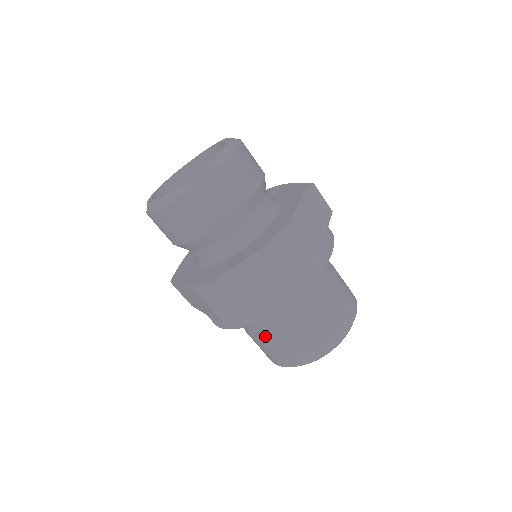
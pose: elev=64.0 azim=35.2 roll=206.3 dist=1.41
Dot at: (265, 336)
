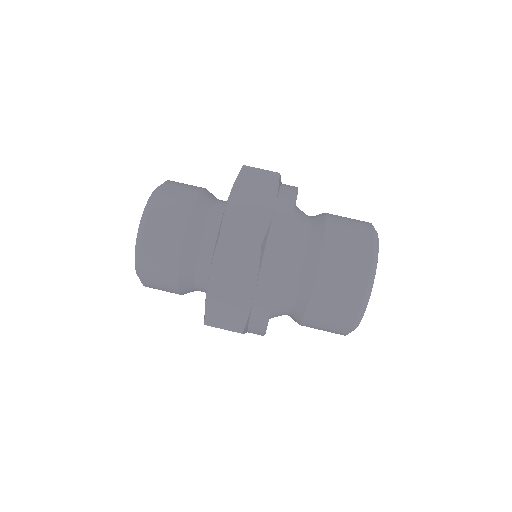
Dot at: (316, 267)
